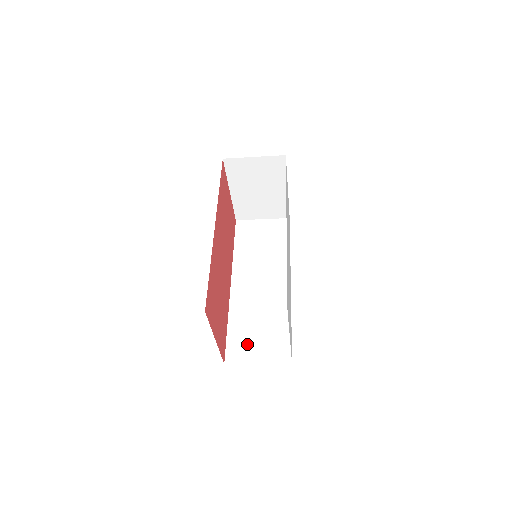
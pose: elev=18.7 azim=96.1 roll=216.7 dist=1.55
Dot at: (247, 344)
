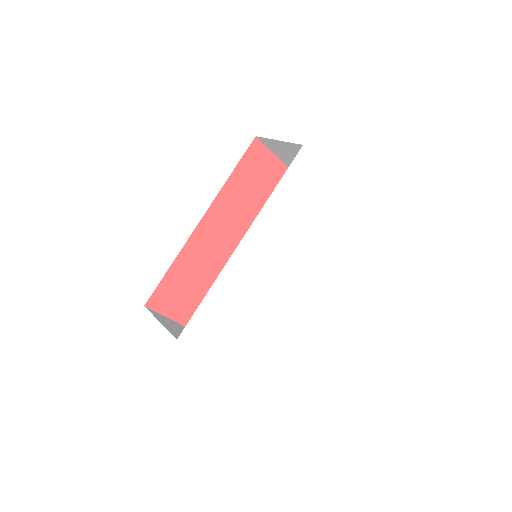
Dot at: occluded
